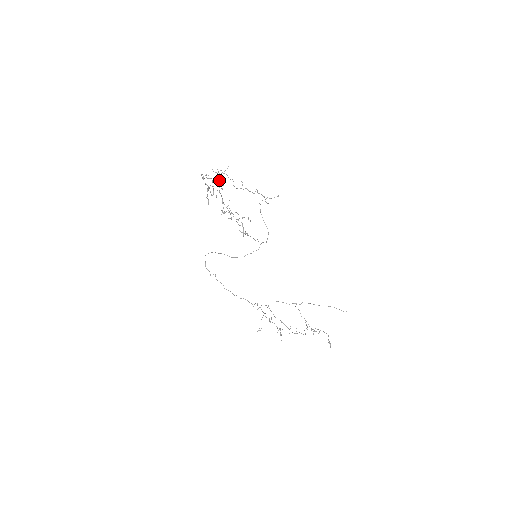
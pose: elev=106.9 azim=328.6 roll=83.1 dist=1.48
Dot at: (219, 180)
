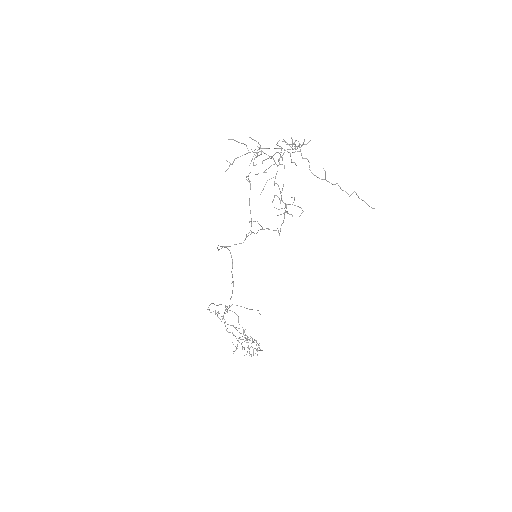
Dot at: occluded
